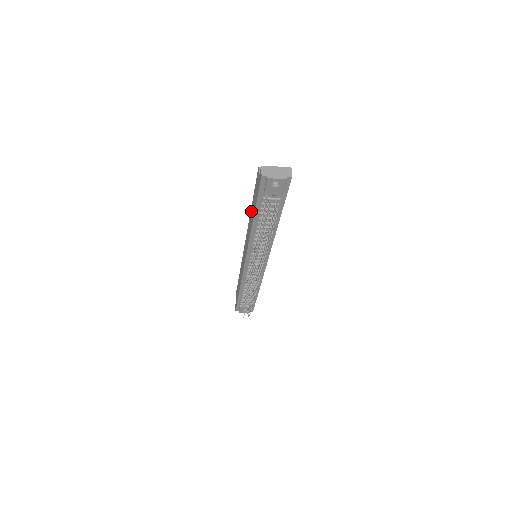
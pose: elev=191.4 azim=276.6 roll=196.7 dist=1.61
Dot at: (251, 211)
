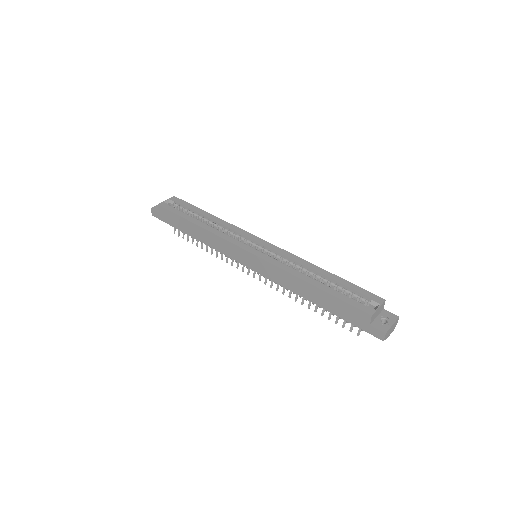
Dot at: (311, 289)
